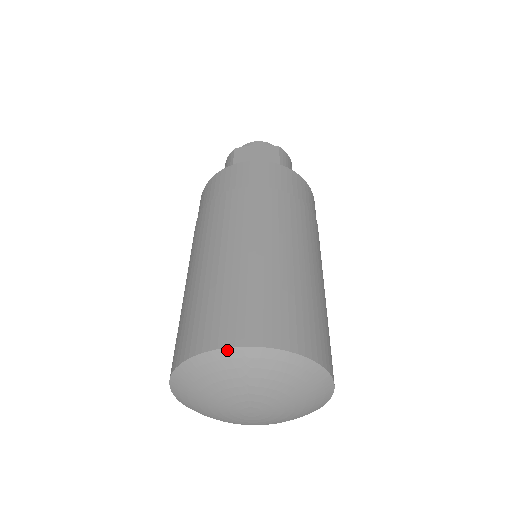
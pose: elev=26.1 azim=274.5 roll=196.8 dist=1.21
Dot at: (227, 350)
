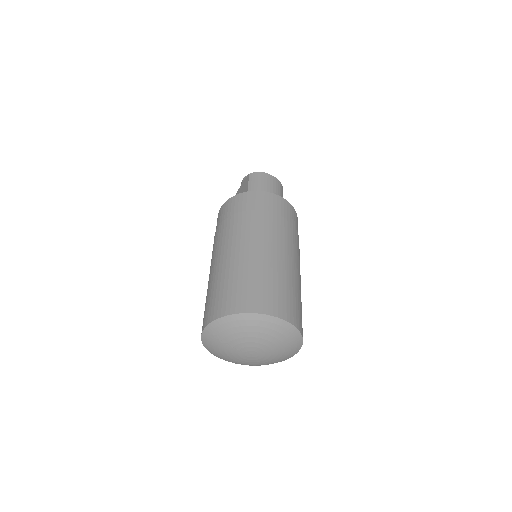
Dot at: (203, 334)
